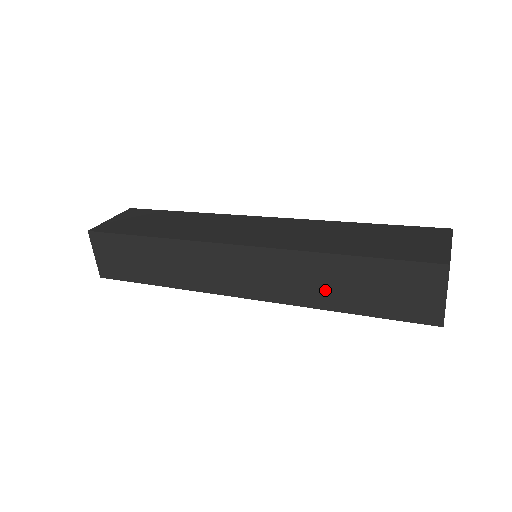
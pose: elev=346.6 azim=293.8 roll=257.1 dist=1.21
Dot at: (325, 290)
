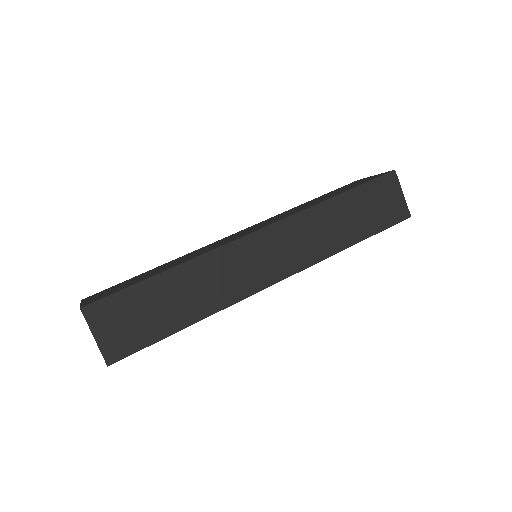
Dot at: (336, 232)
